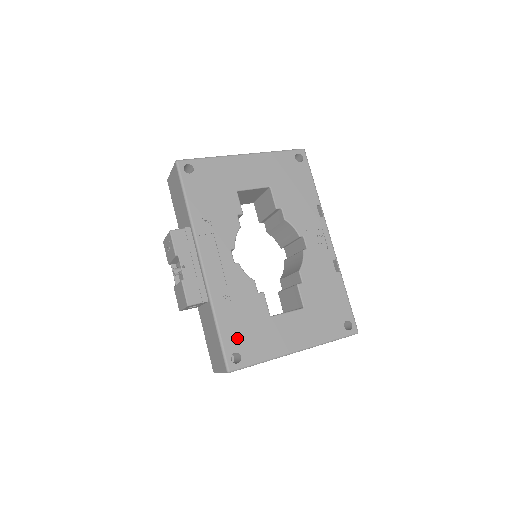
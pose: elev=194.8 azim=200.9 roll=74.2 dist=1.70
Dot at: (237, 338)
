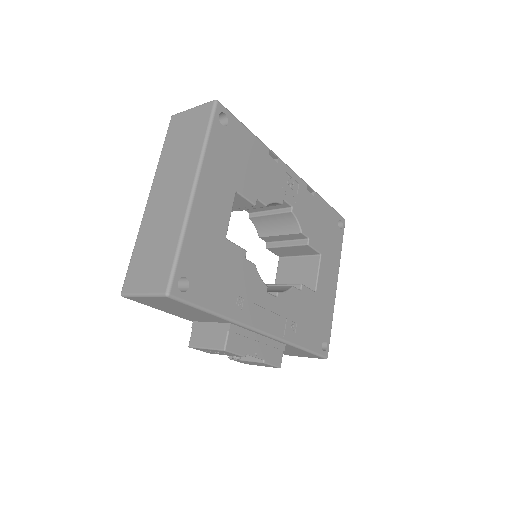
Dot at: (316, 336)
